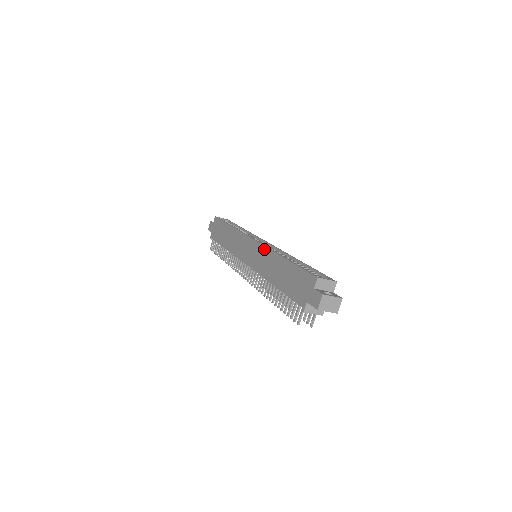
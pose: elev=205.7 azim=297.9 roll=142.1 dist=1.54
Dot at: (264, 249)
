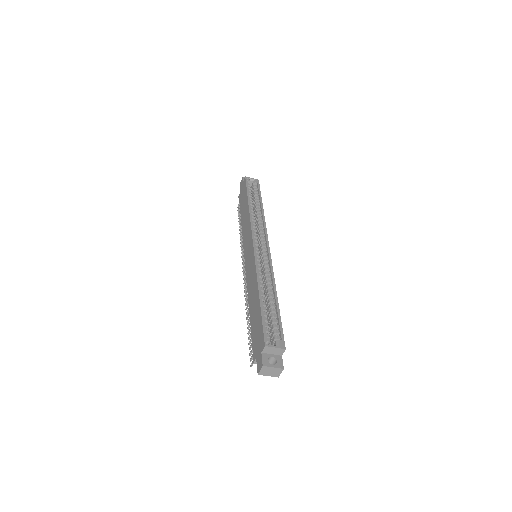
Dot at: (254, 266)
